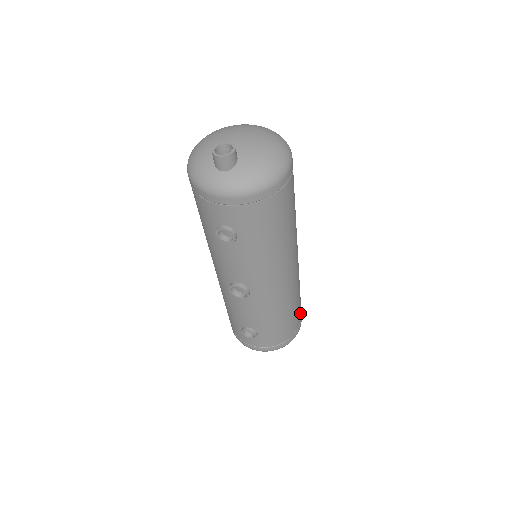
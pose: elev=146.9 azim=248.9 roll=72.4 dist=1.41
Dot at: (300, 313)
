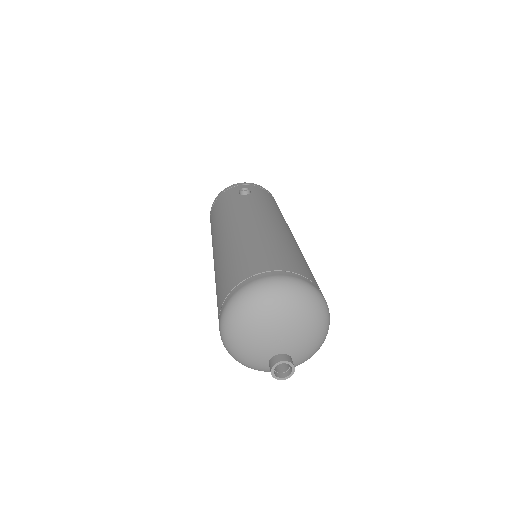
Dot at: occluded
